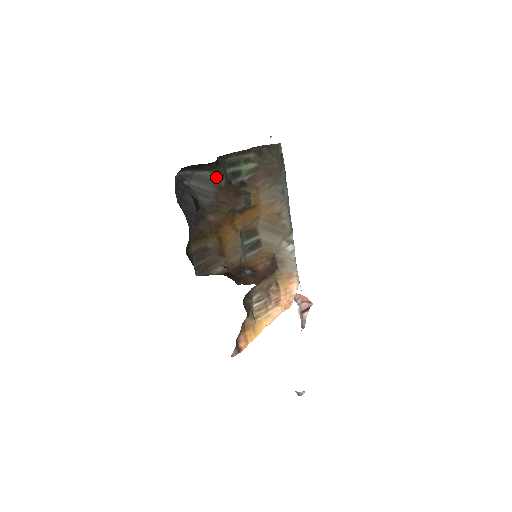
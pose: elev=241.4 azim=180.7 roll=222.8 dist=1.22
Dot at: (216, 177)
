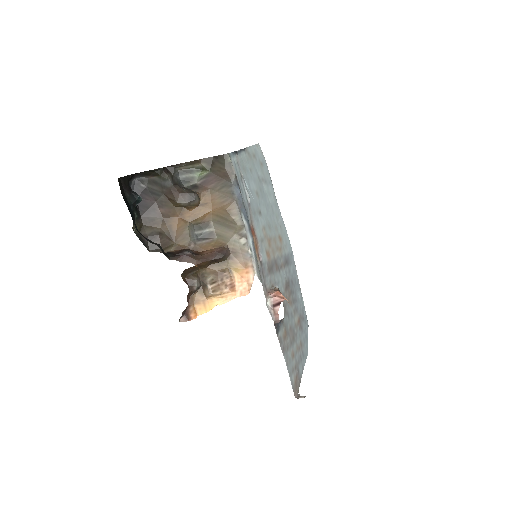
Dot at: (162, 180)
